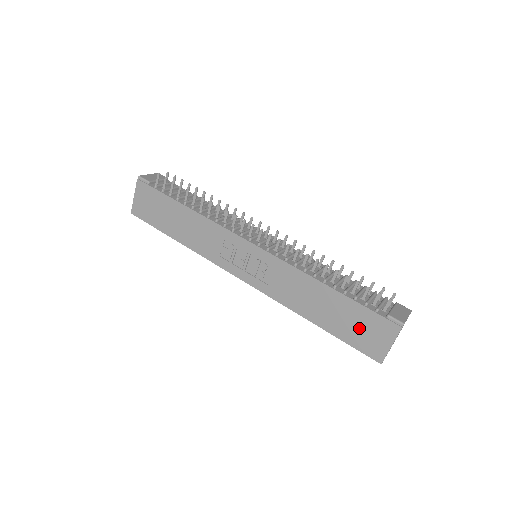
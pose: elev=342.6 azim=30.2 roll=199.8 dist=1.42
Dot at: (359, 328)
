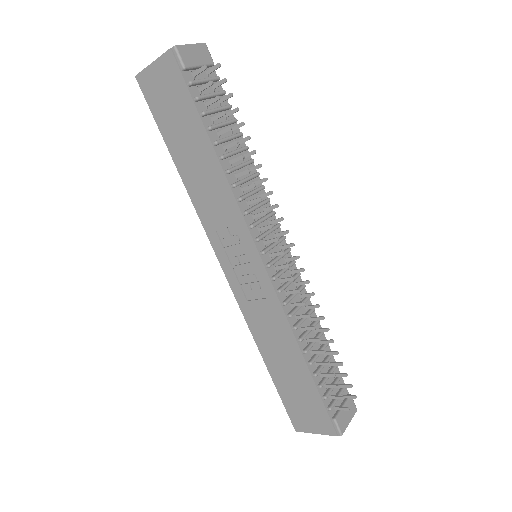
Dot at: (301, 402)
